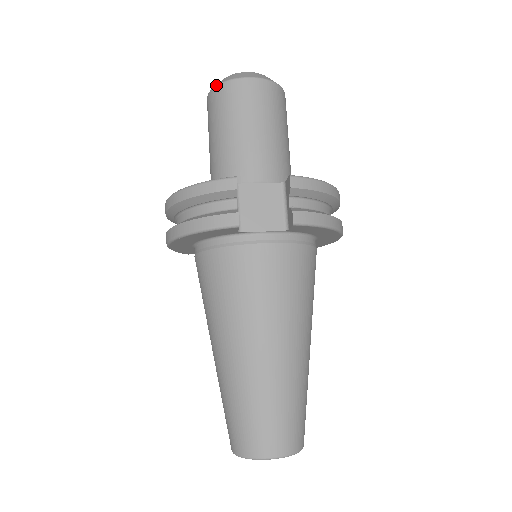
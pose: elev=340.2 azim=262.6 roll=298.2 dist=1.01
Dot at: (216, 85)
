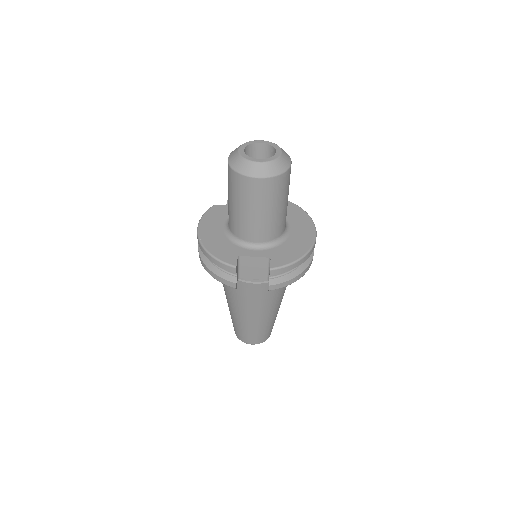
Dot at: (233, 169)
